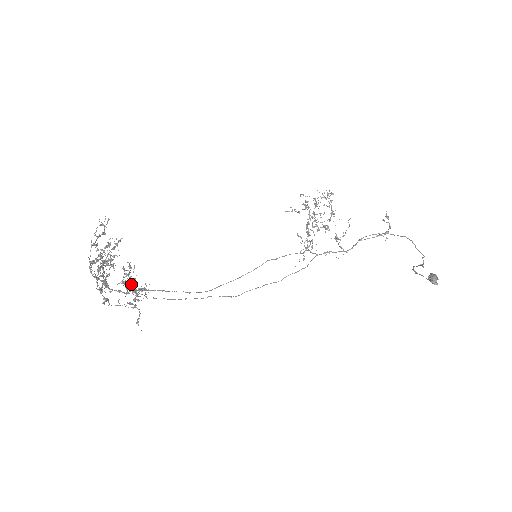
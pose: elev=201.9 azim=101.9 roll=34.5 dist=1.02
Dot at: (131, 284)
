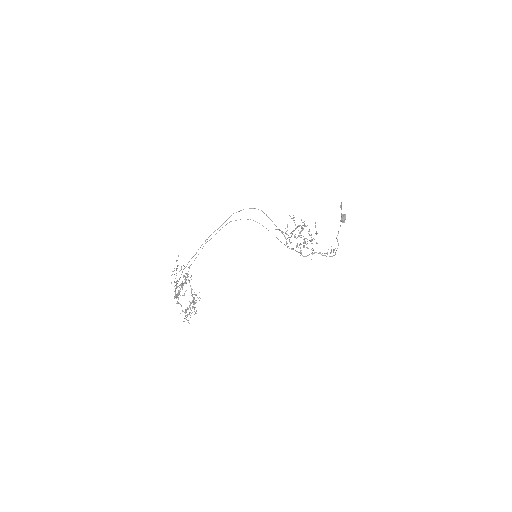
Dot at: (192, 295)
